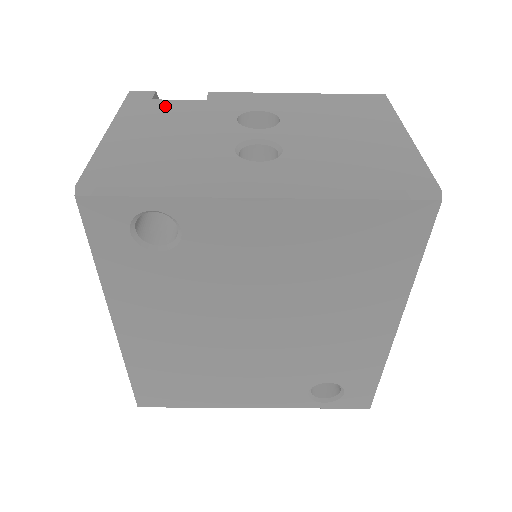
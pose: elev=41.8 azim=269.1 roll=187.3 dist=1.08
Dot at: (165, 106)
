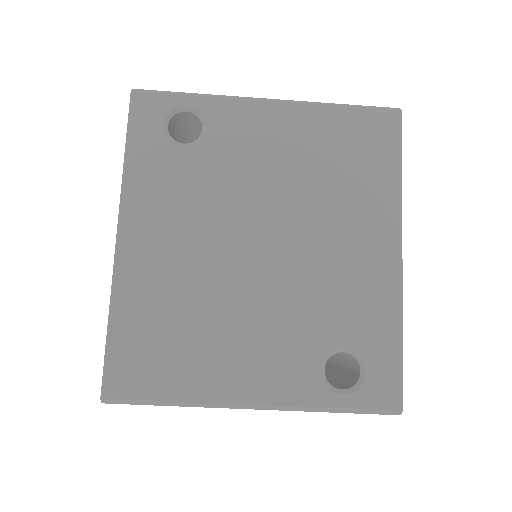
Dot at: occluded
